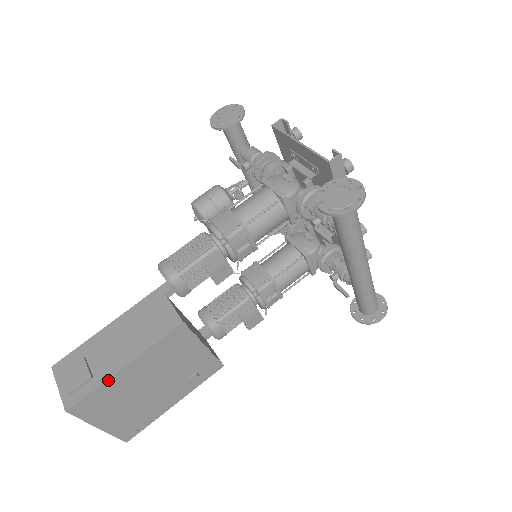
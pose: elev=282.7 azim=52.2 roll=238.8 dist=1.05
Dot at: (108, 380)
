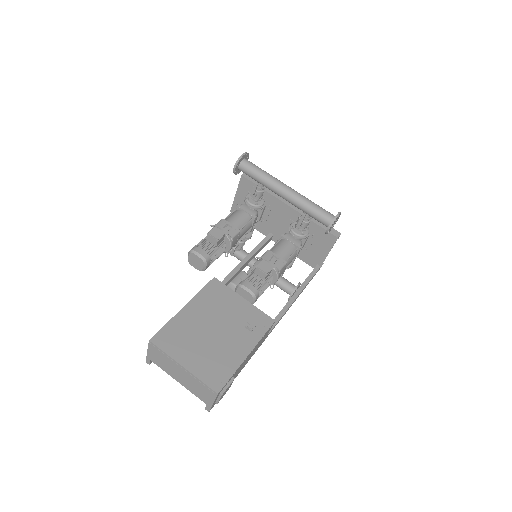
Dot at: (175, 317)
